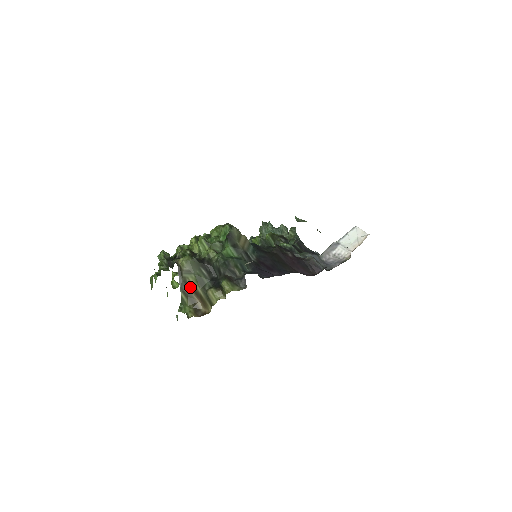
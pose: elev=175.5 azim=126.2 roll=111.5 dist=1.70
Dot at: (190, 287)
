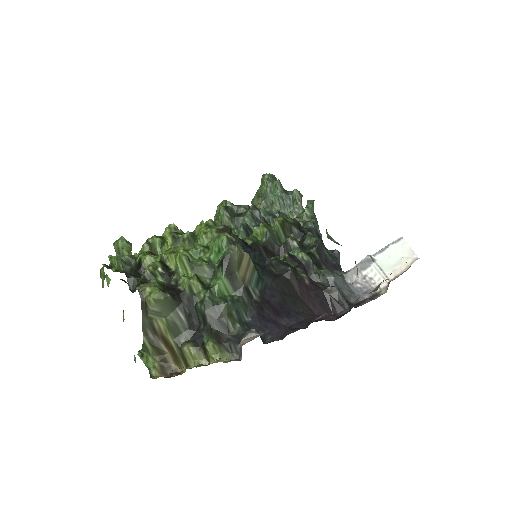
Dot at: (158, 333)
